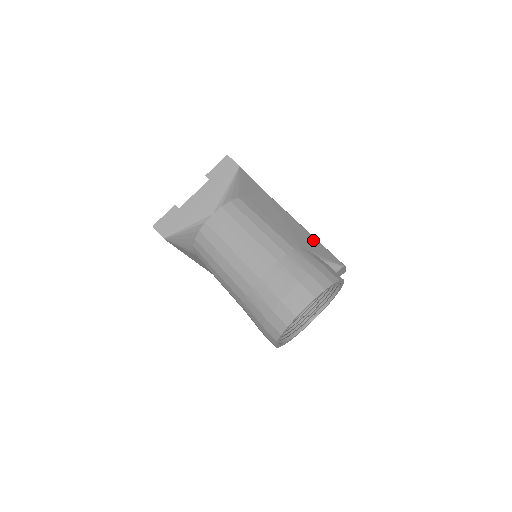
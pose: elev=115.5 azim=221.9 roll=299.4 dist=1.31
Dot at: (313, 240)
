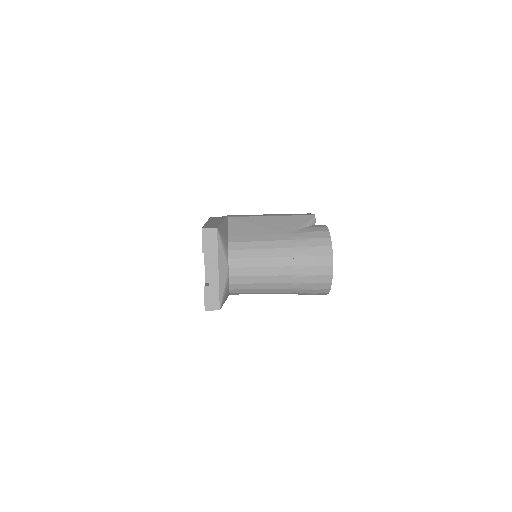
Dot at: (285, 219)
